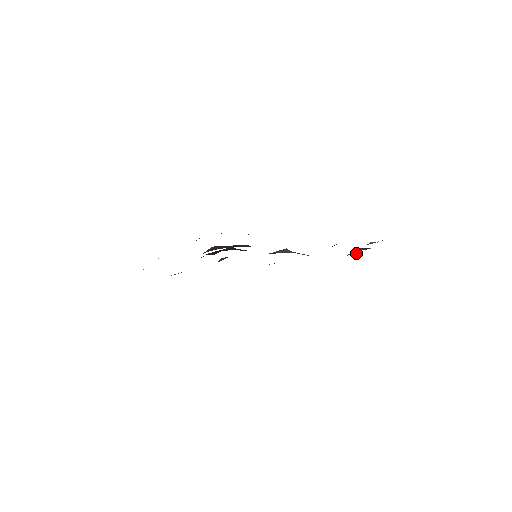
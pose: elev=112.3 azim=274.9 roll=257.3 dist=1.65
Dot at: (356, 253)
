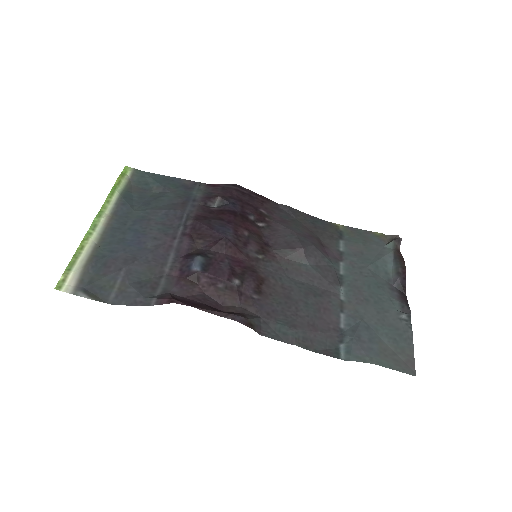
Dot at: (400, 240)
